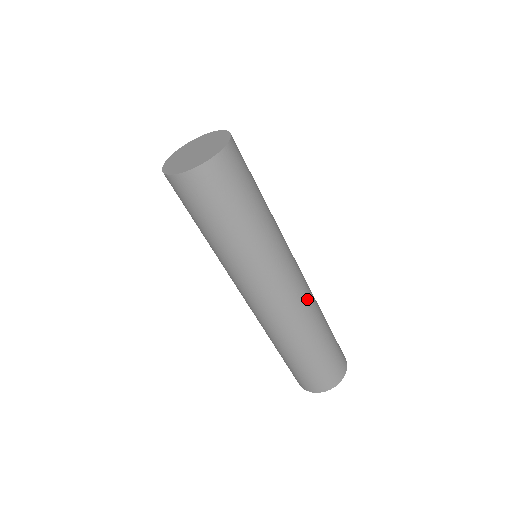
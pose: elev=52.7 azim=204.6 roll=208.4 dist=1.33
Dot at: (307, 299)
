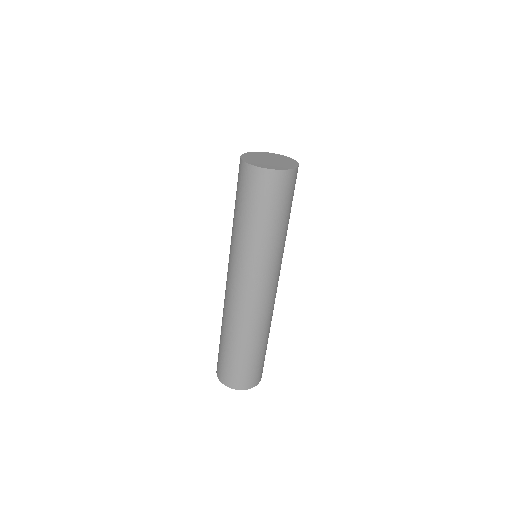
Dot at: occluded
